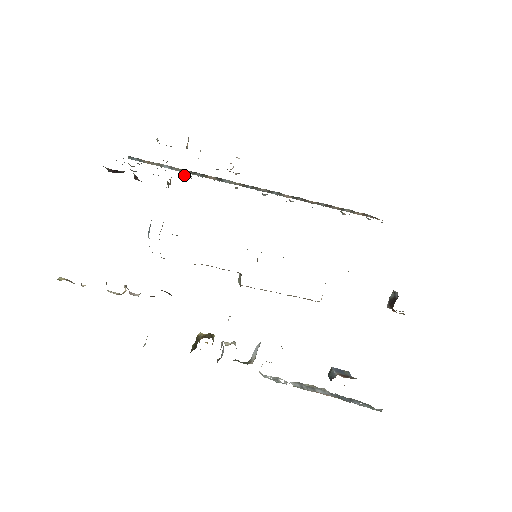
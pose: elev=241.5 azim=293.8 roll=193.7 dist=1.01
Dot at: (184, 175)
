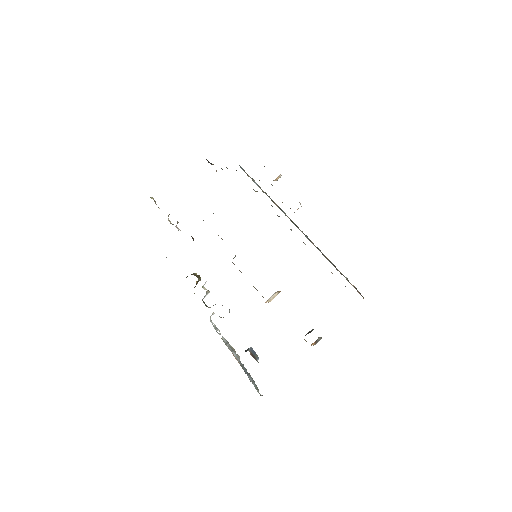
Dot at: occluded
